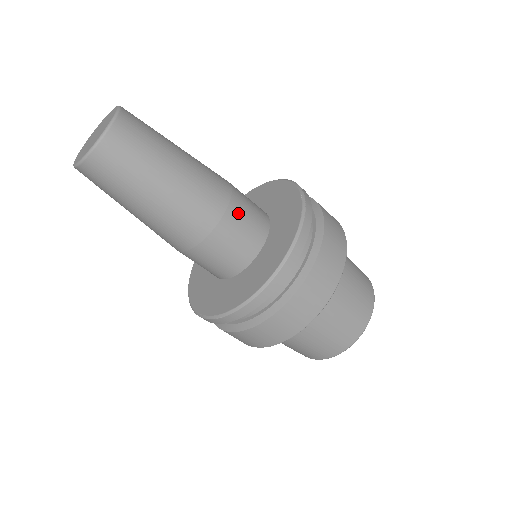
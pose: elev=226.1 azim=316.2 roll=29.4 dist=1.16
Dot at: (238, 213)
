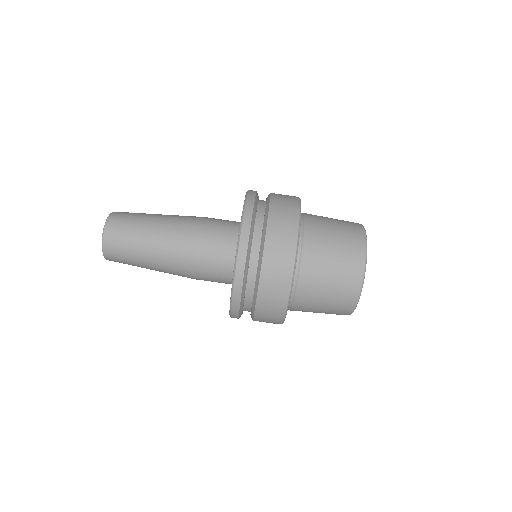
Dot at: (211, 222)
